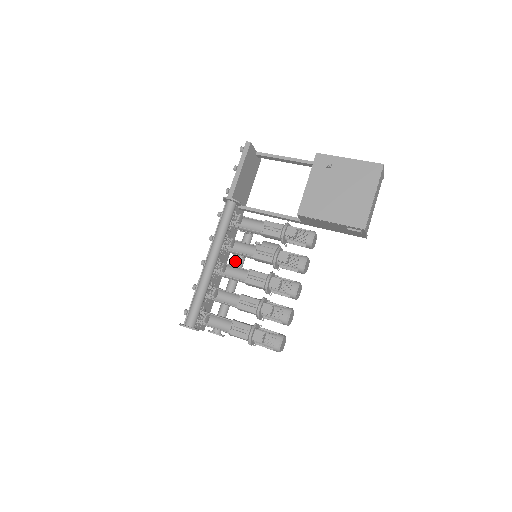
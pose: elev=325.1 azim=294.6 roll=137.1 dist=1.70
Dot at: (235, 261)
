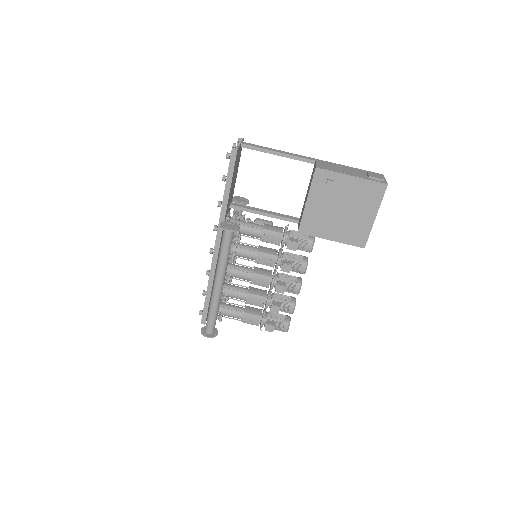
Dot at: occluded
